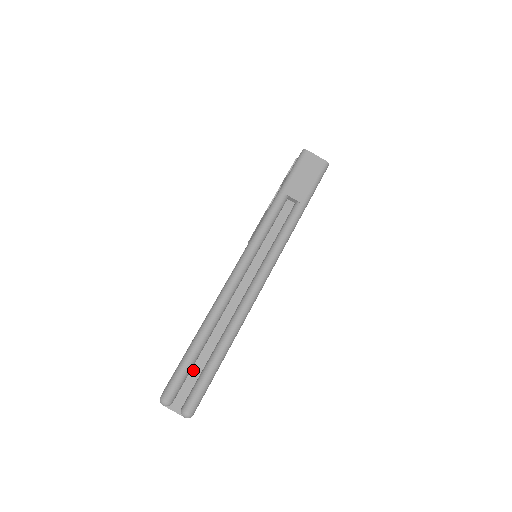
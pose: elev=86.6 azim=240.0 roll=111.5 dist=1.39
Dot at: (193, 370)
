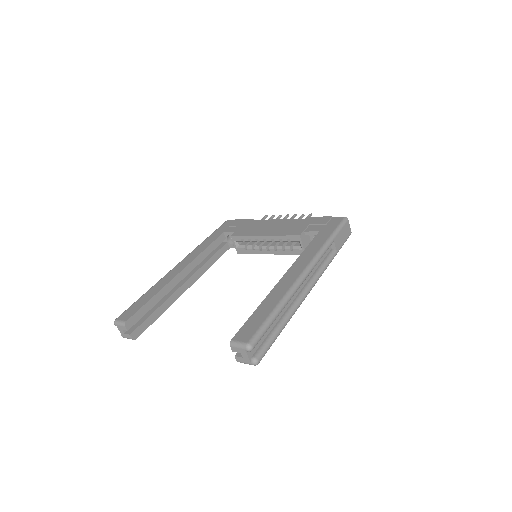
Dot at: occluded
